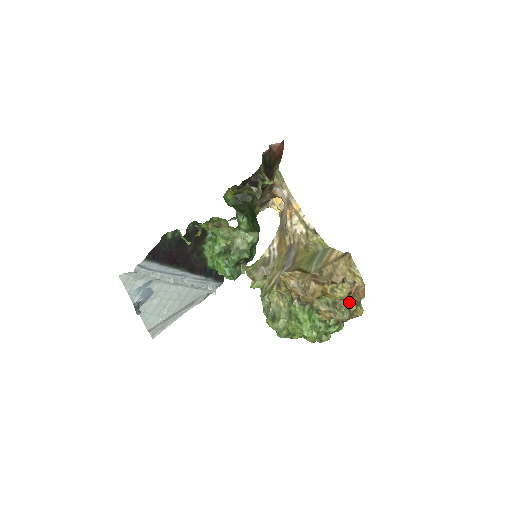
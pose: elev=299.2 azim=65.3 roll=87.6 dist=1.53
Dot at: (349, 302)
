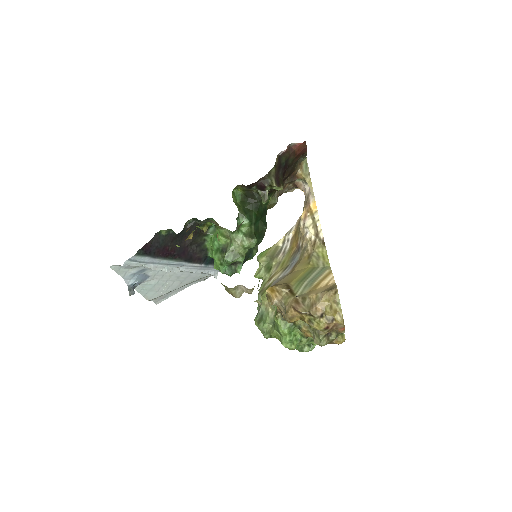
Dot at: (328, 332)
